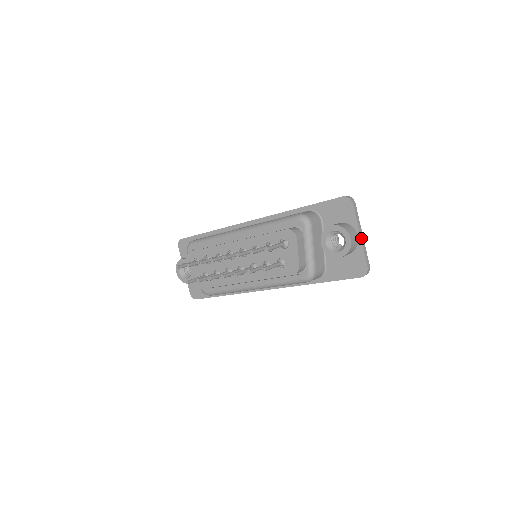
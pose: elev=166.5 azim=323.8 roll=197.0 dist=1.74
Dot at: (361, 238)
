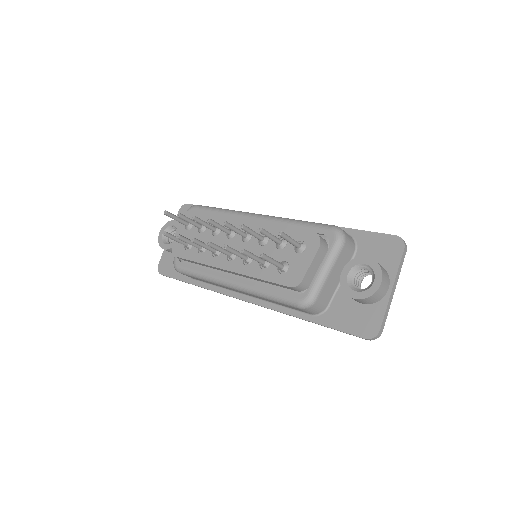
Dot at: (391, 292)
